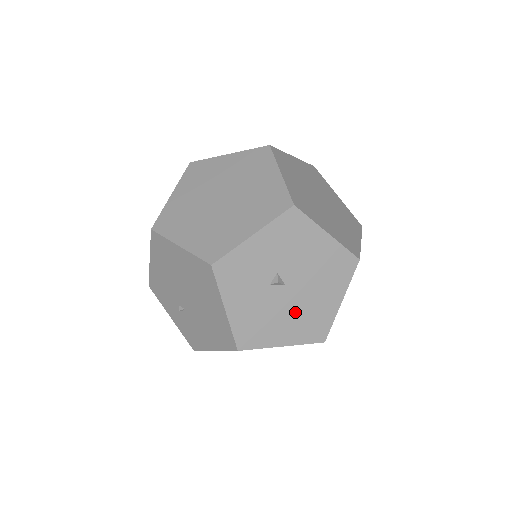
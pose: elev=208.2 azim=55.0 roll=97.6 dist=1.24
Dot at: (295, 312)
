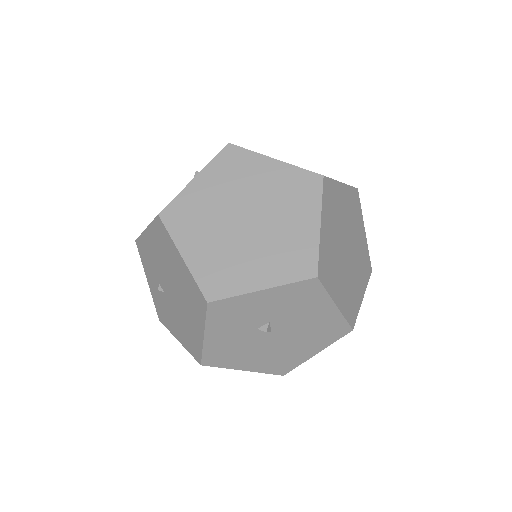
Dot at: (269, 351)
